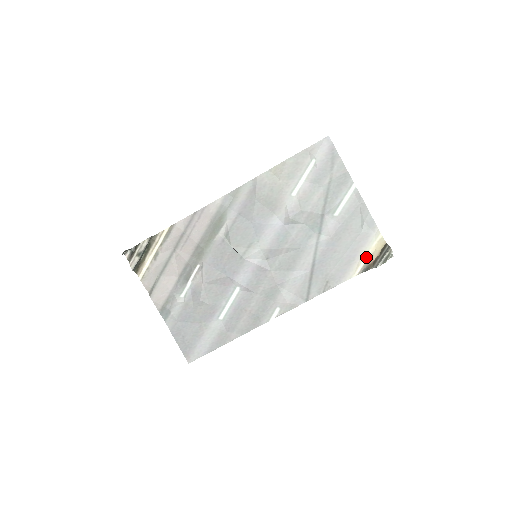
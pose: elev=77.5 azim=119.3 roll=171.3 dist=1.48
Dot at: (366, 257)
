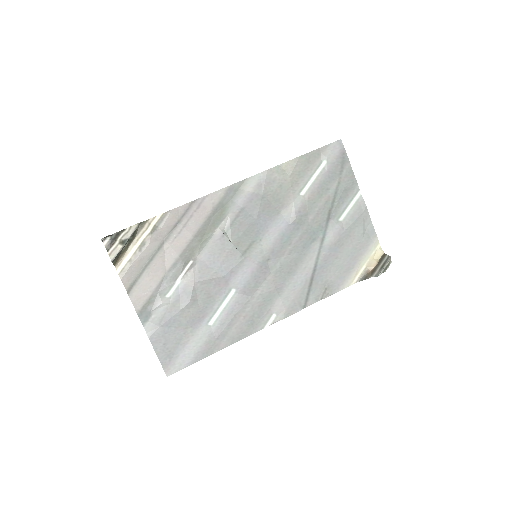
Dot at: (364, 266)
